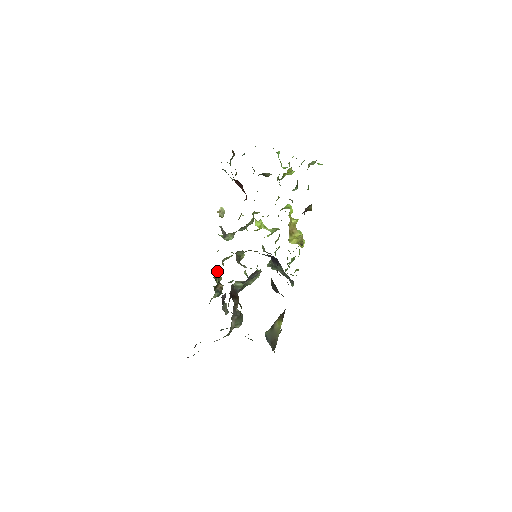
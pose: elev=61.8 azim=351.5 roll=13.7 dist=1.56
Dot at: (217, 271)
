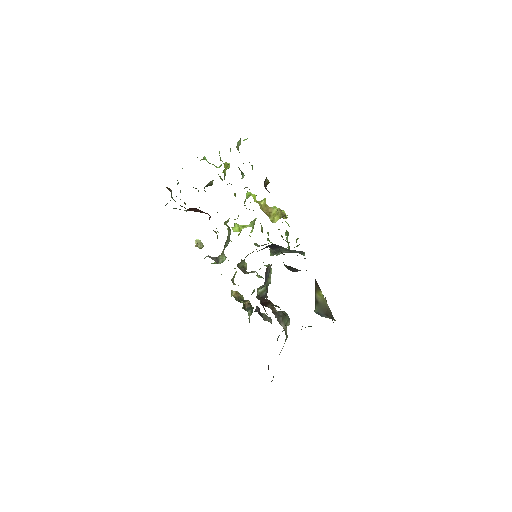
Dot at: (234, 293)
